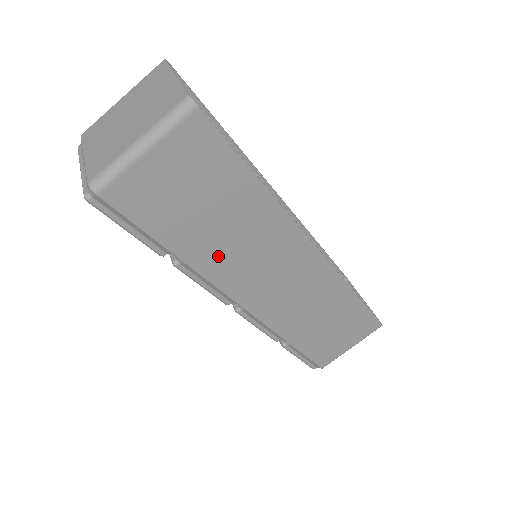
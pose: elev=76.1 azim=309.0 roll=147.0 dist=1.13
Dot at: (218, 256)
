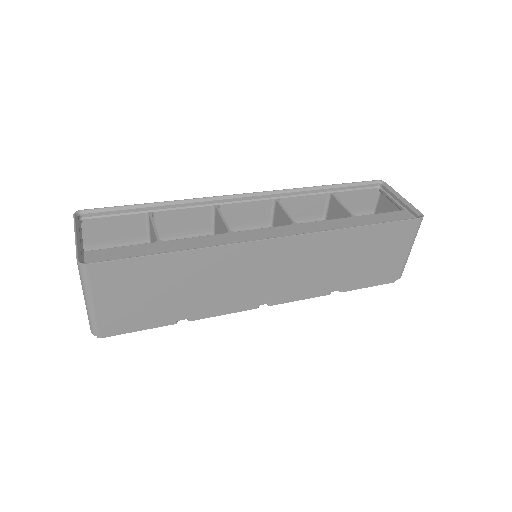
Dot at: (207, 300)
